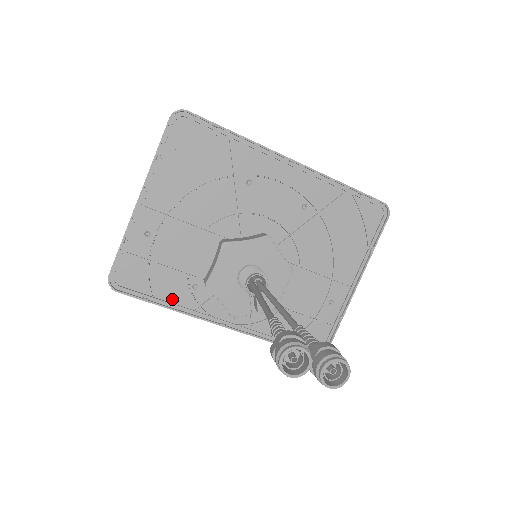
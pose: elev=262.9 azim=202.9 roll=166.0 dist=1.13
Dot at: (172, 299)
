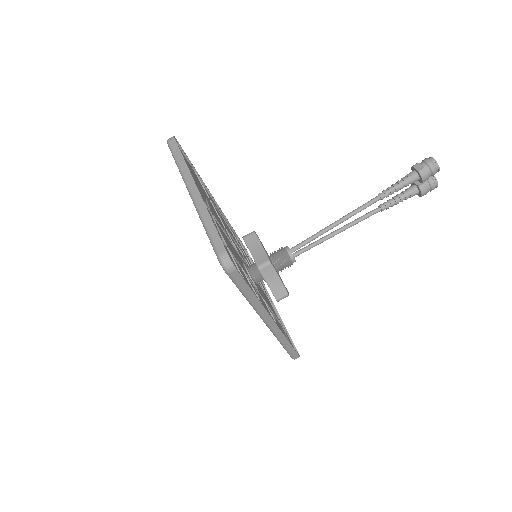
Dot at: occluded
